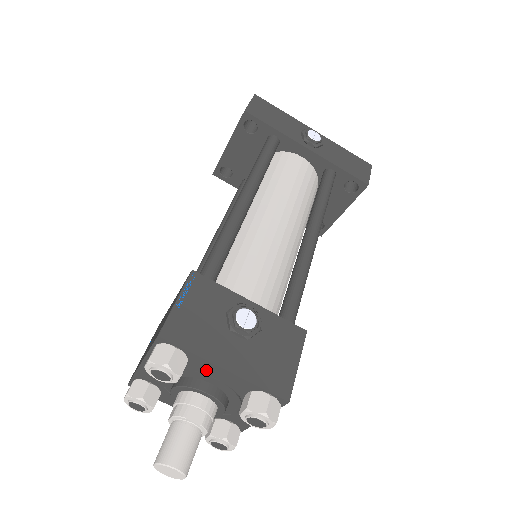
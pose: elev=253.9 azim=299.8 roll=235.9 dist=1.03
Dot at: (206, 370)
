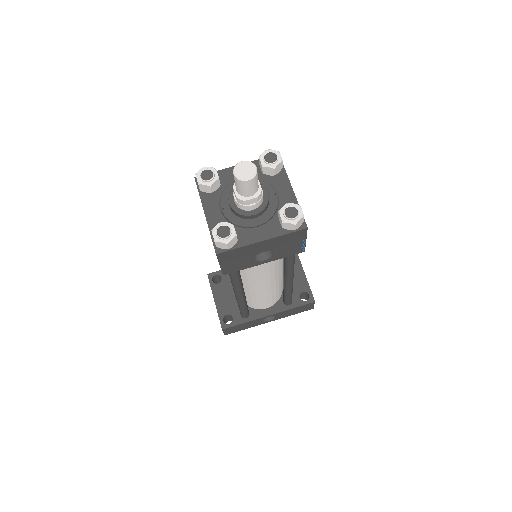
Dot at: (232, 177)
